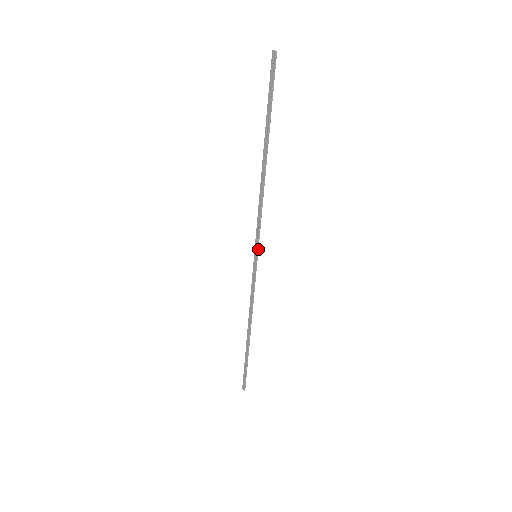
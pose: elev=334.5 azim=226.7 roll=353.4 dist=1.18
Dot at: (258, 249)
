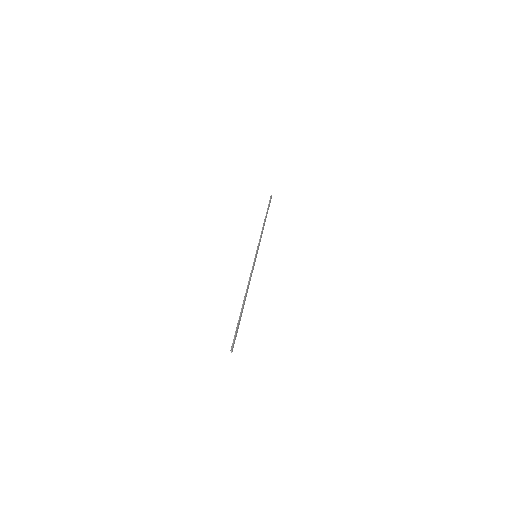
Dot at: (257, 252)
